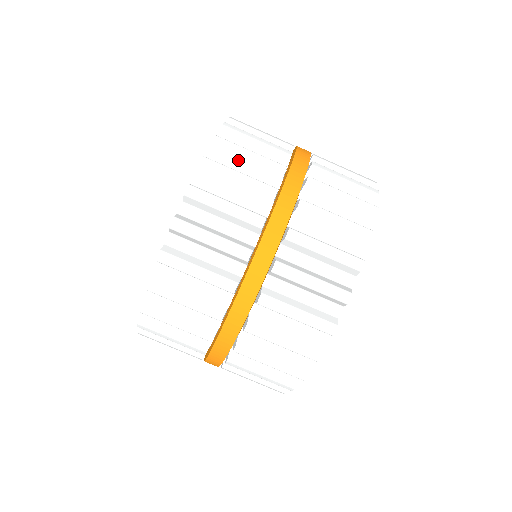
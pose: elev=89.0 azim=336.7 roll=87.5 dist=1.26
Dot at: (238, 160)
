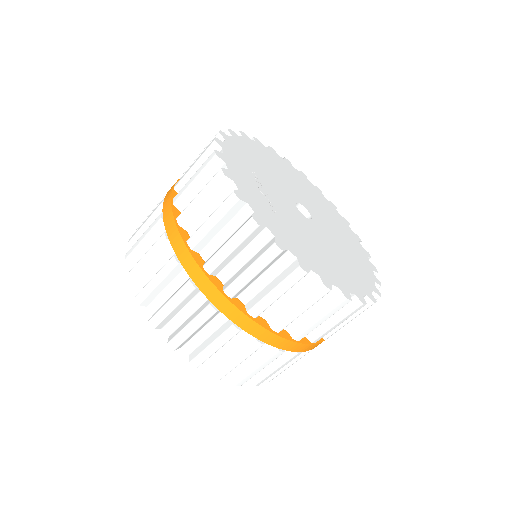
Dot at: occluded
